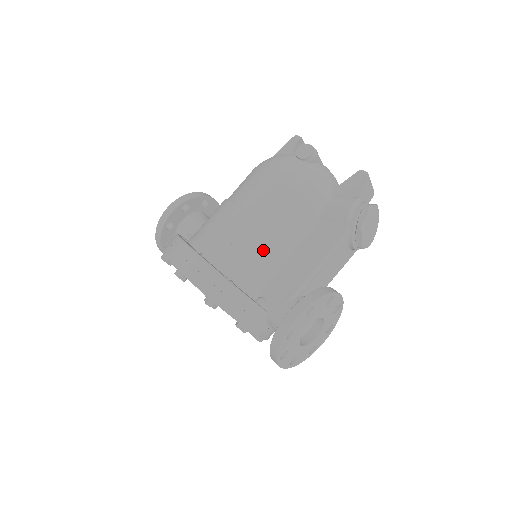
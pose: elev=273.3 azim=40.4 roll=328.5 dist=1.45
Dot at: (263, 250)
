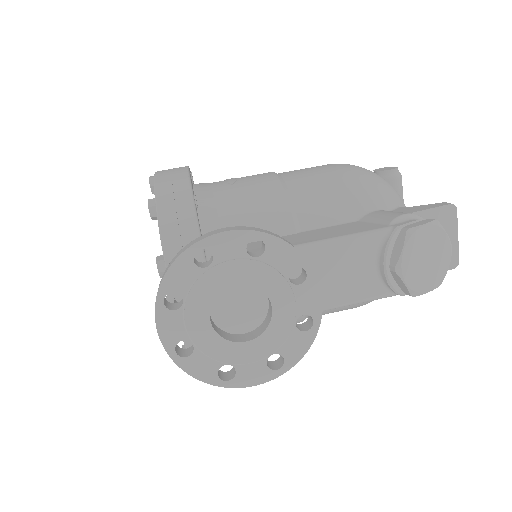
Dot at: (261, 202)
